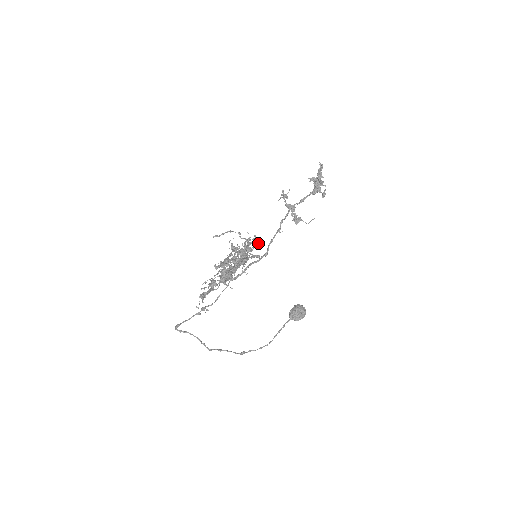
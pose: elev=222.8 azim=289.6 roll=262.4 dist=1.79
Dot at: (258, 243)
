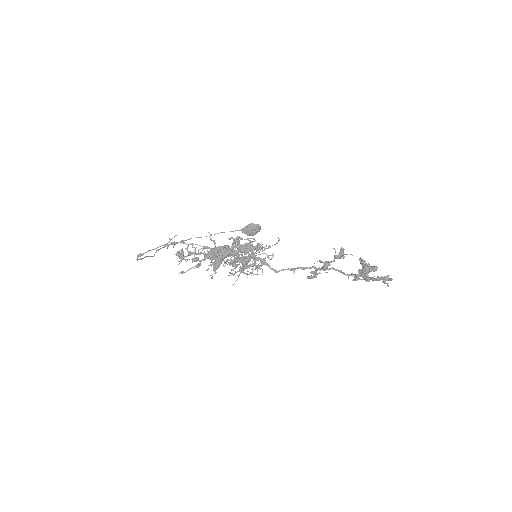
Dot at: occluded
